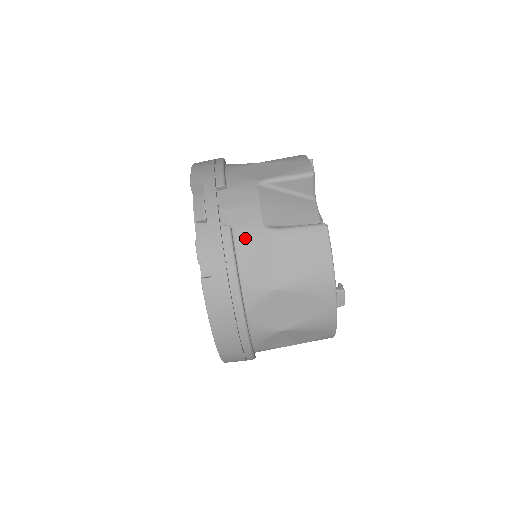
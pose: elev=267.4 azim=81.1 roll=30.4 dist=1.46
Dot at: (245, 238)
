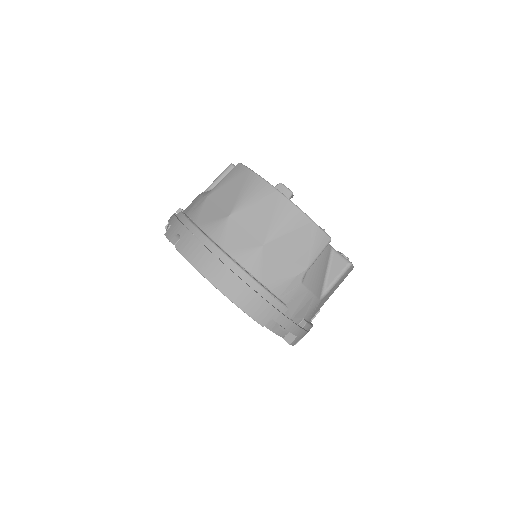
Dot at: (194, 210)
